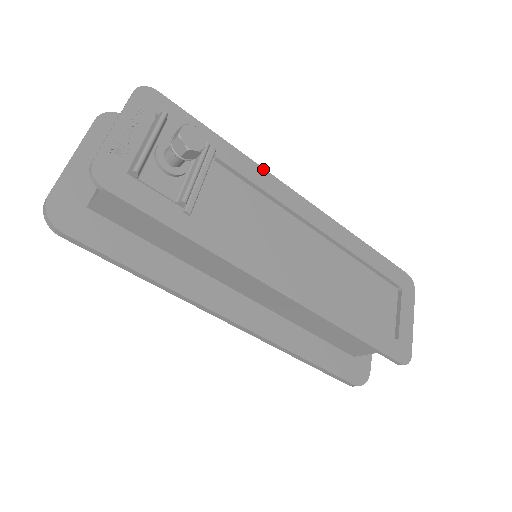
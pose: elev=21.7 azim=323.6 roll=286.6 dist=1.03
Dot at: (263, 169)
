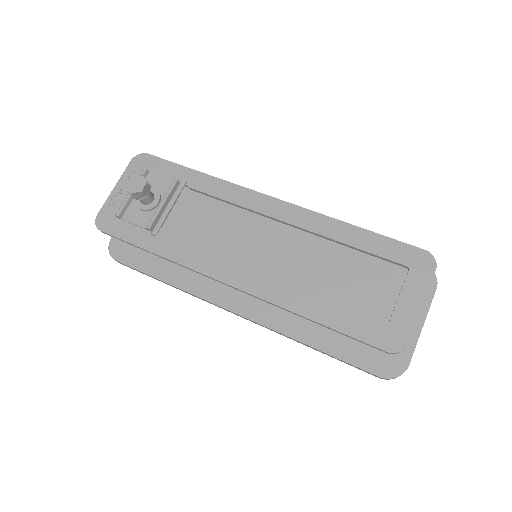
Dot at: (232, 184)
